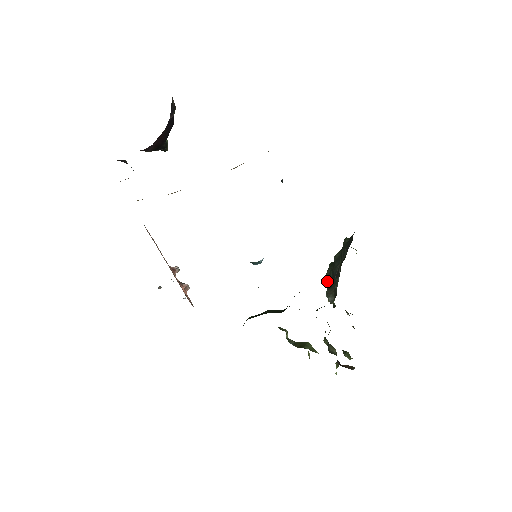
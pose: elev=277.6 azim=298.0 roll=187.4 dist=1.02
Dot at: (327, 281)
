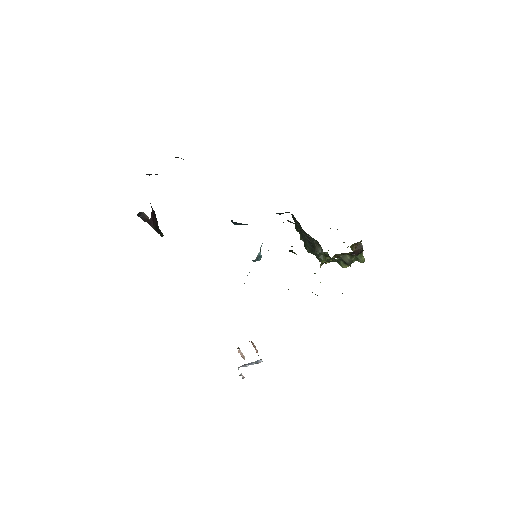
Dot at: (312, 253)
